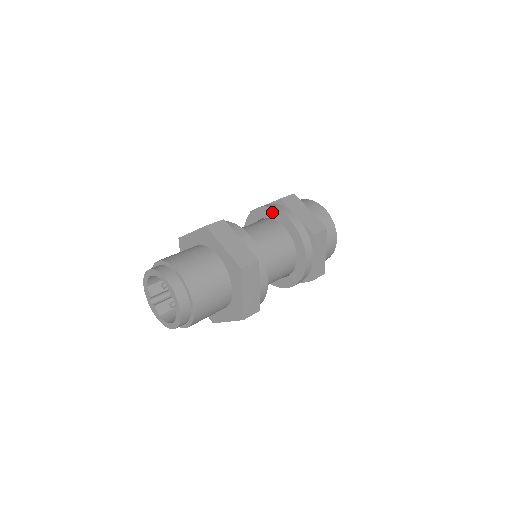
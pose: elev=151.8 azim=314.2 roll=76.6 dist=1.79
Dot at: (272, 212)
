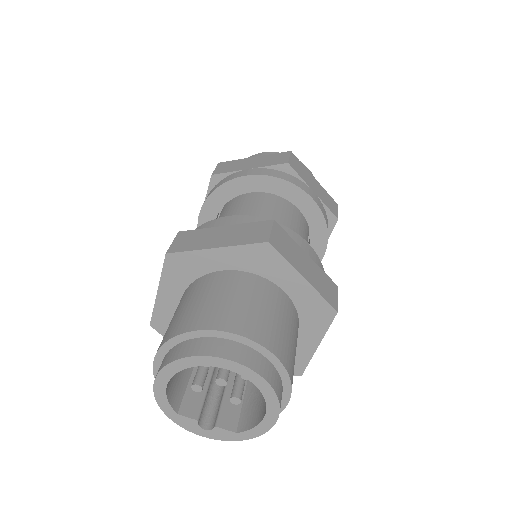
Dot at: (219, 195)
